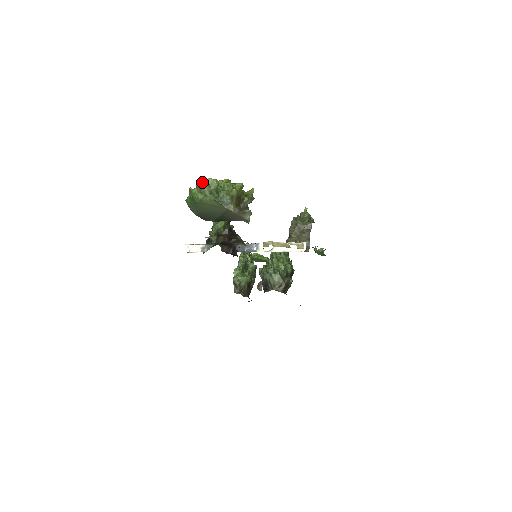
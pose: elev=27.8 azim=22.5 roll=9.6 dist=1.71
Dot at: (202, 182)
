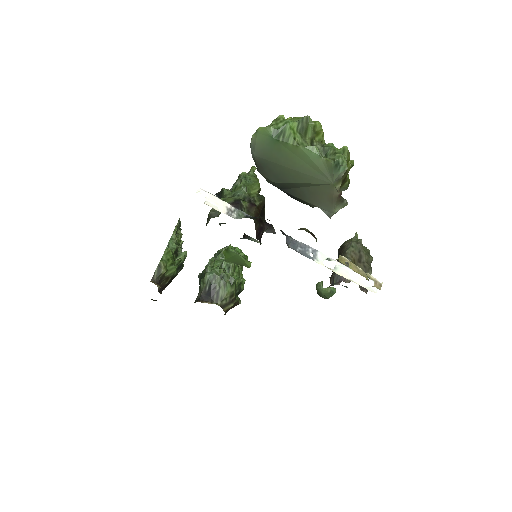
Dot at: (310, 121)
